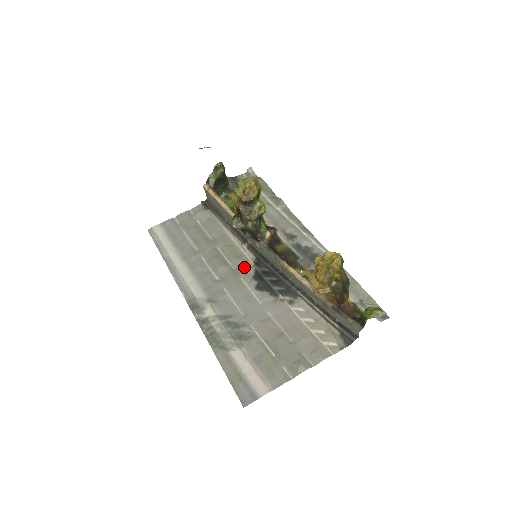
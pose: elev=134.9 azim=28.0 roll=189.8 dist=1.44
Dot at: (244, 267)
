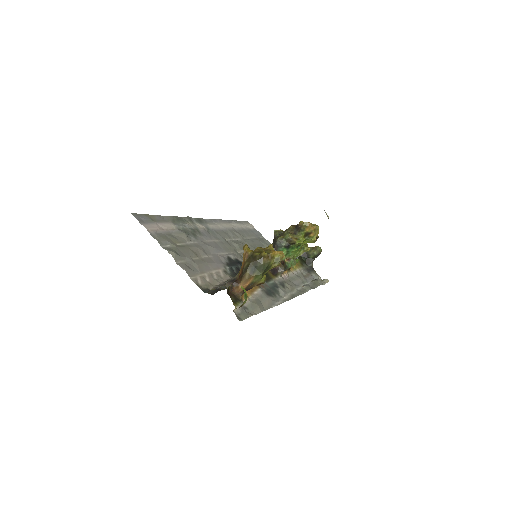
Dot at: occluded
